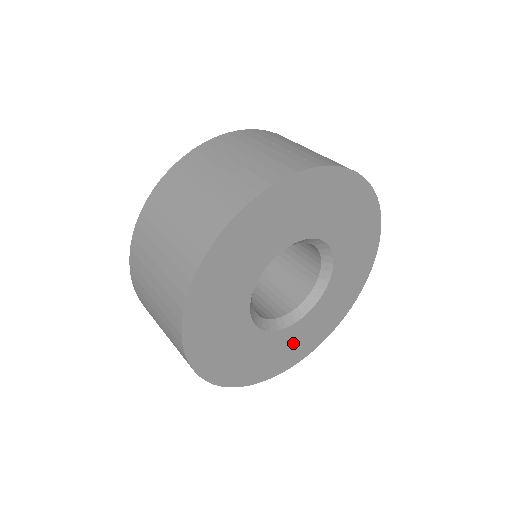
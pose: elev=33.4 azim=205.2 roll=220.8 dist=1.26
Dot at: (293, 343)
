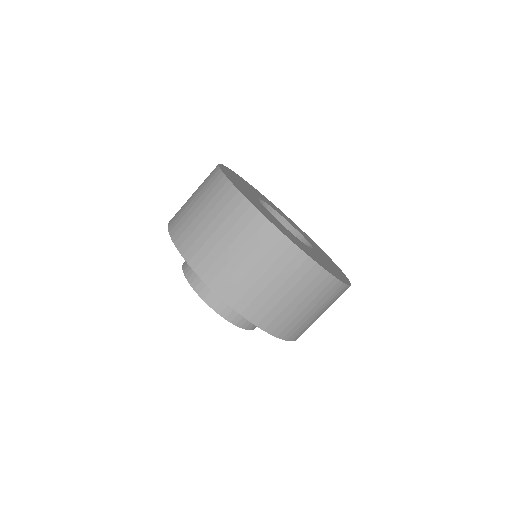
Dot at: (328, 265)
